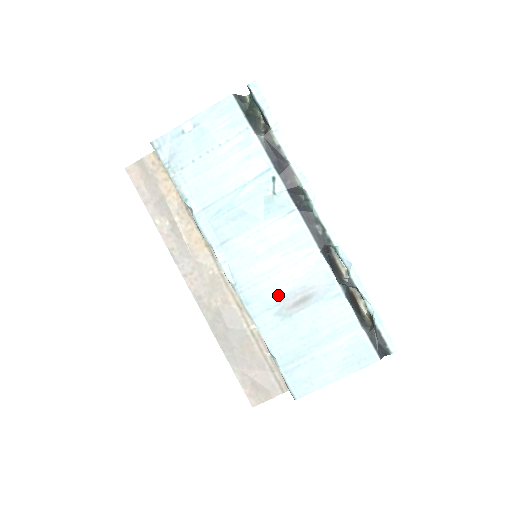
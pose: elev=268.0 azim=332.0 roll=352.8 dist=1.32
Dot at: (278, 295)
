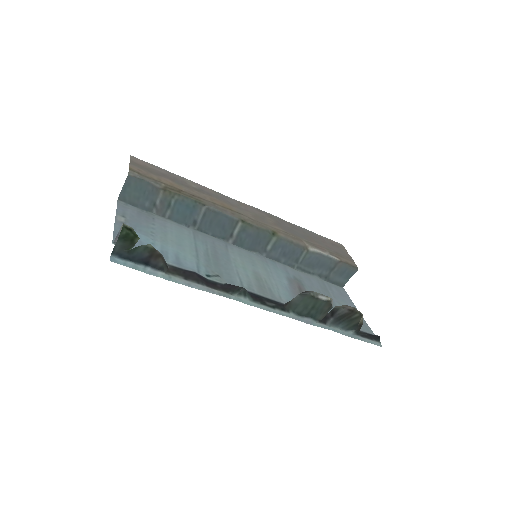
Dot at: (285, 278)
